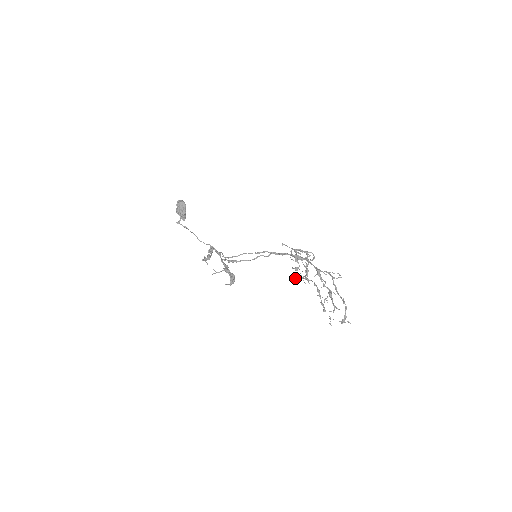
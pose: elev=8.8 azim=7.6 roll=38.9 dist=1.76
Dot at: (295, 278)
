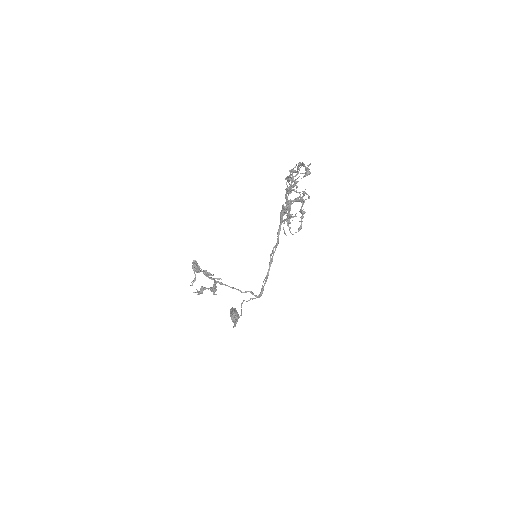
Dot at: occluded
